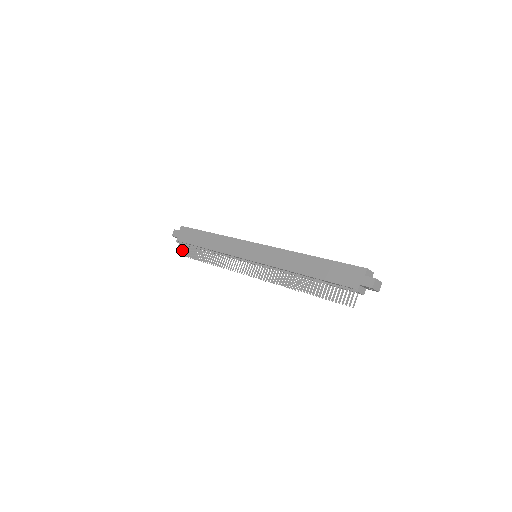
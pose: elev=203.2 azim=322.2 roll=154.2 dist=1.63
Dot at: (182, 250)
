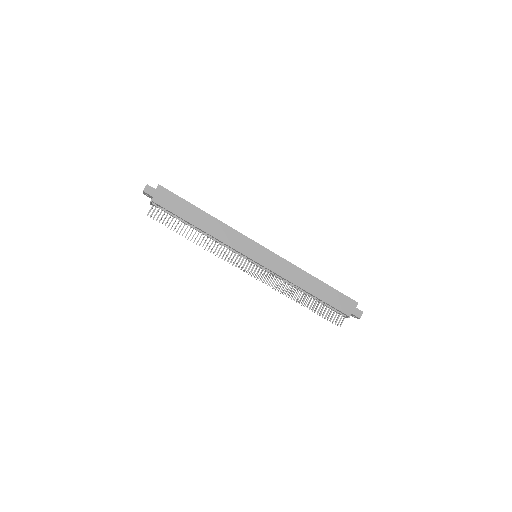
Dot at: occluded
